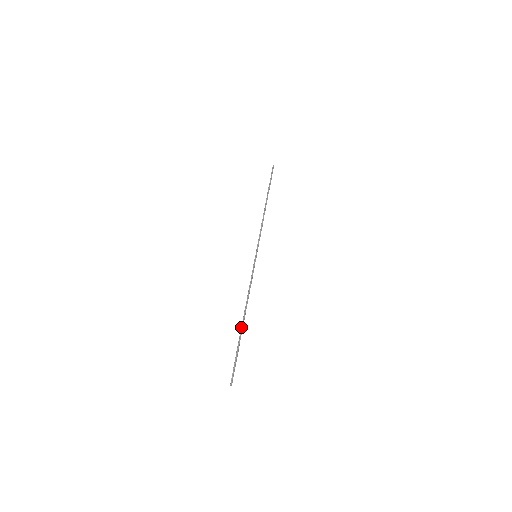
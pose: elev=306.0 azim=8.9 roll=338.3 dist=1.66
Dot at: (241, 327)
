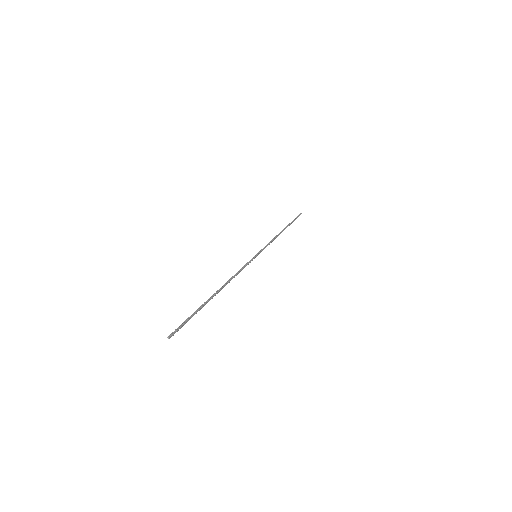
Dot at: (211, 296)
